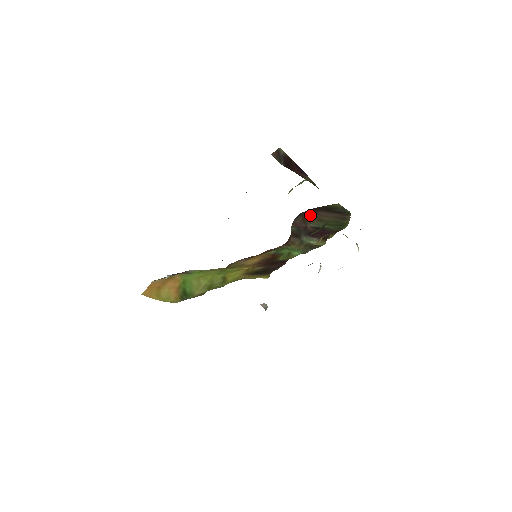
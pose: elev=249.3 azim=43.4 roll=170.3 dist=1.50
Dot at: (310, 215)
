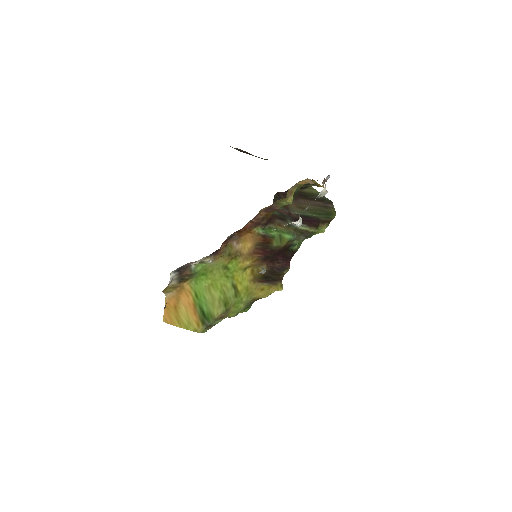
Dot at: occluded
